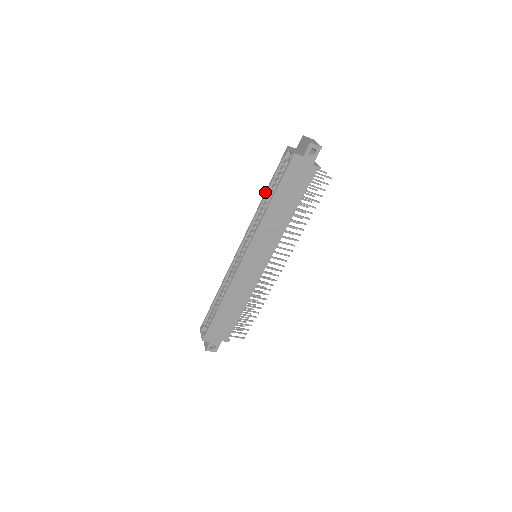
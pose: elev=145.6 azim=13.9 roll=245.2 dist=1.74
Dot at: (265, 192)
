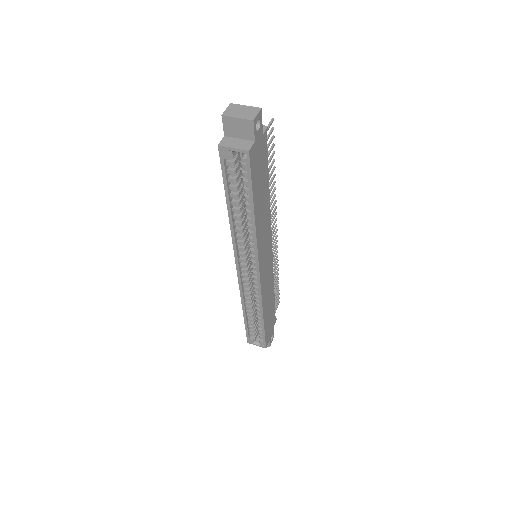
Dot at: (227, 208)
